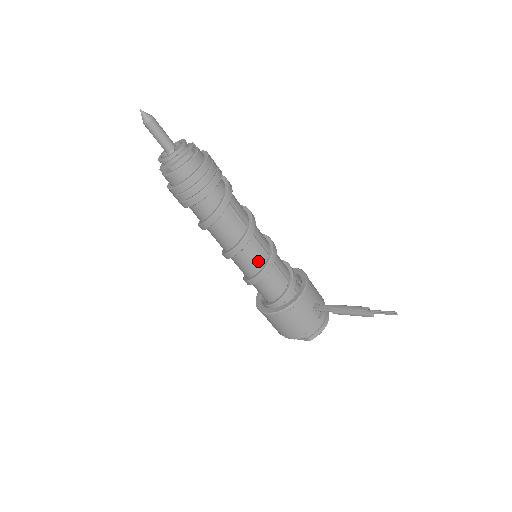
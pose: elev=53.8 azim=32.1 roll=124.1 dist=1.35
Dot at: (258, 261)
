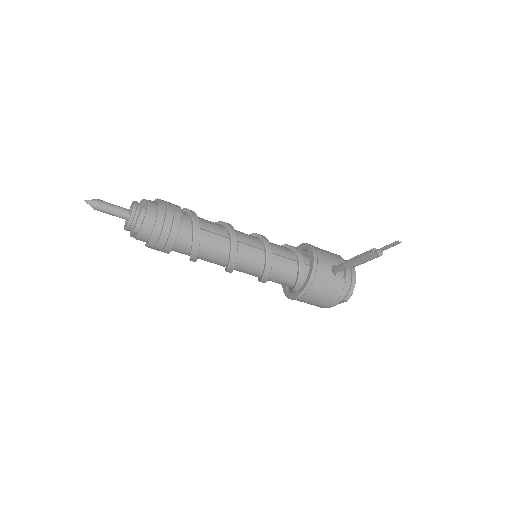
Dot at: (257, 261)
